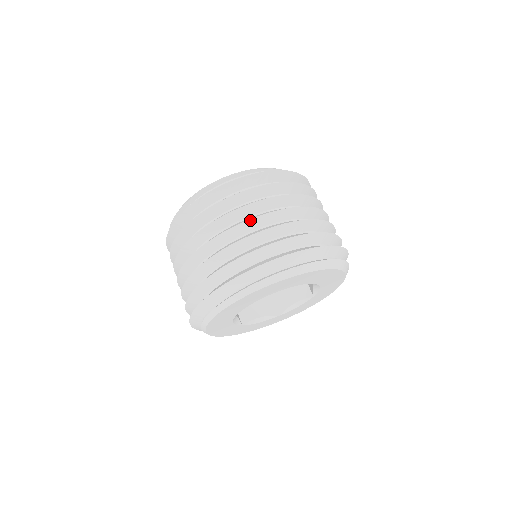
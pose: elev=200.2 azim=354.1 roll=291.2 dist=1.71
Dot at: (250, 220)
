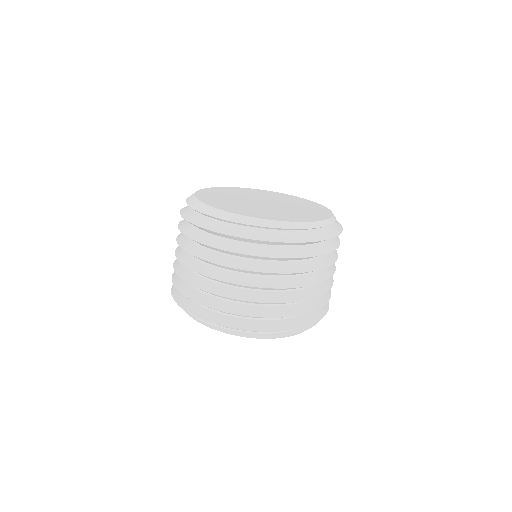
Dot at: occluded
